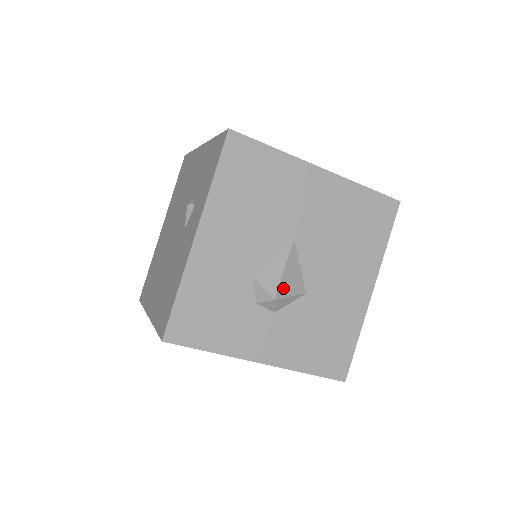
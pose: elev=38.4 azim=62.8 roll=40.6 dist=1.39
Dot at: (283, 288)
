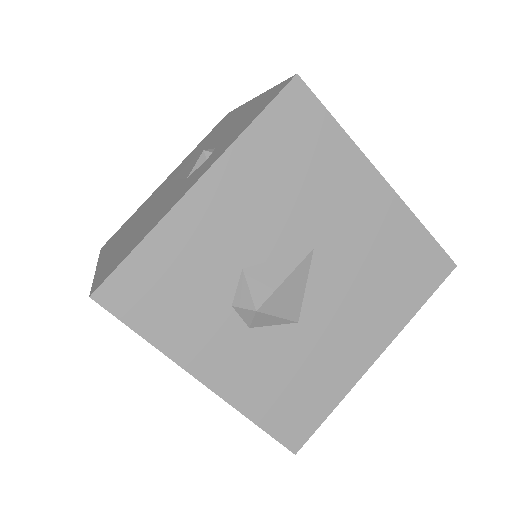
Dot at: (274, 302)
